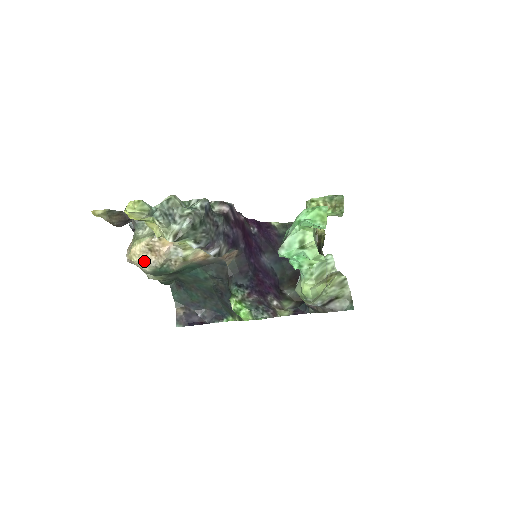
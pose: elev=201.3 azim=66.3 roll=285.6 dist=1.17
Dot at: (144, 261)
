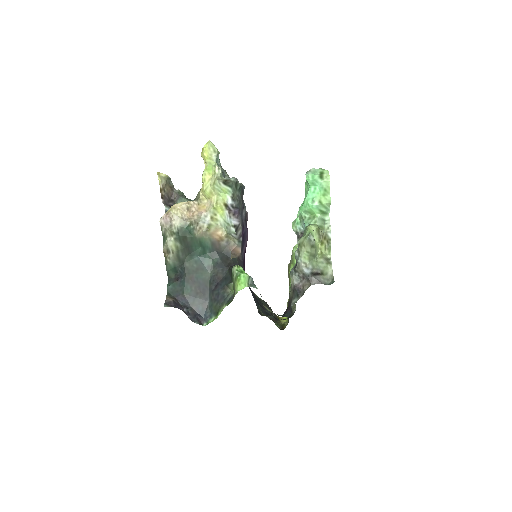
Dot at: (179, 215)
